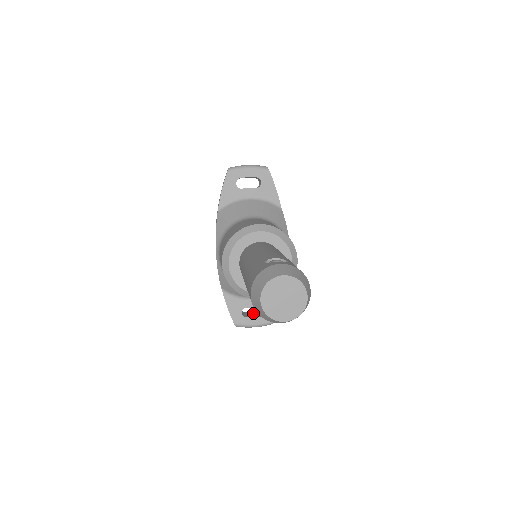
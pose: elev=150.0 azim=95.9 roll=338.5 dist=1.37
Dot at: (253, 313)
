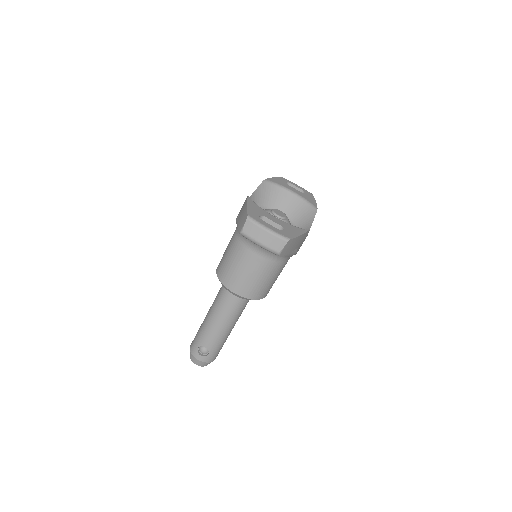
Dot at: occluded
